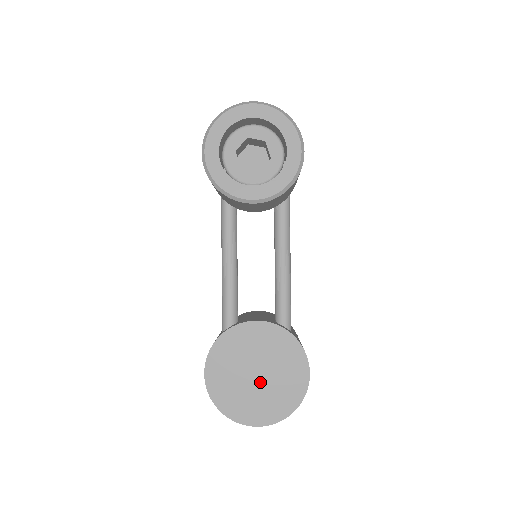
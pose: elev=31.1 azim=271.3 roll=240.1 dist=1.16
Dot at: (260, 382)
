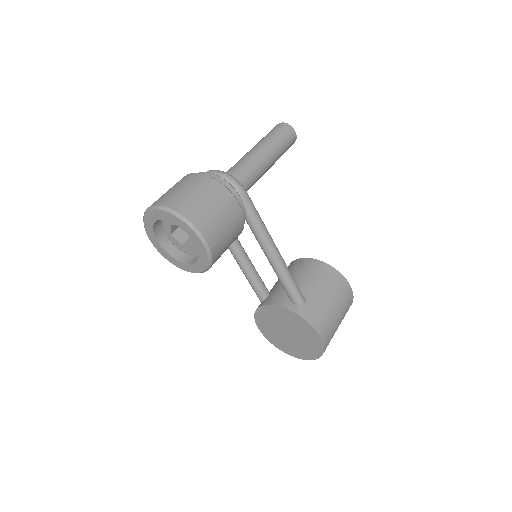
Dot at: (292, 338)
